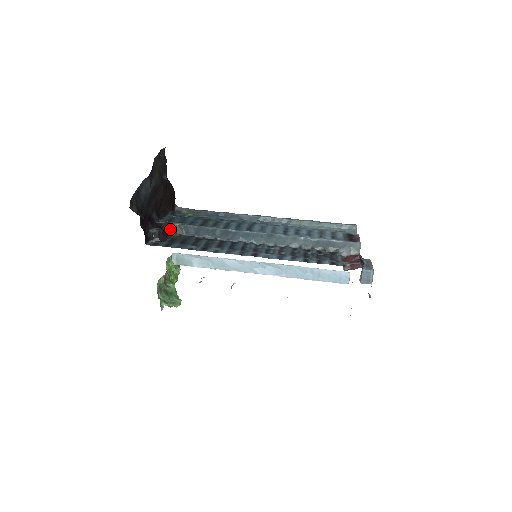
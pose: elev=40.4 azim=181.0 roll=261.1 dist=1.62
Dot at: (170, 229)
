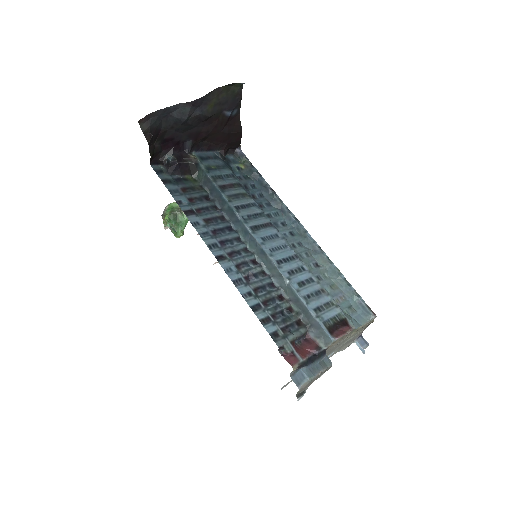
Dot at: (193, 167)
